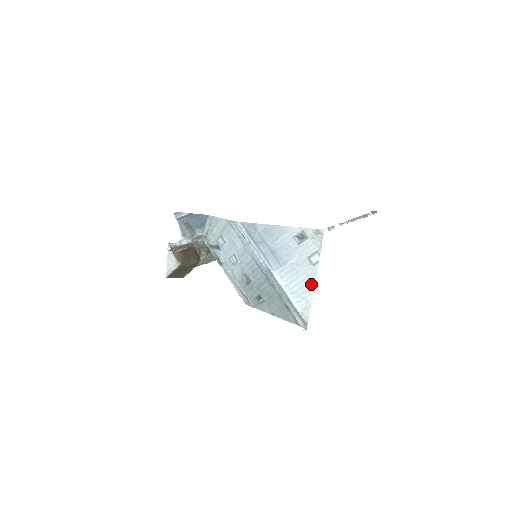
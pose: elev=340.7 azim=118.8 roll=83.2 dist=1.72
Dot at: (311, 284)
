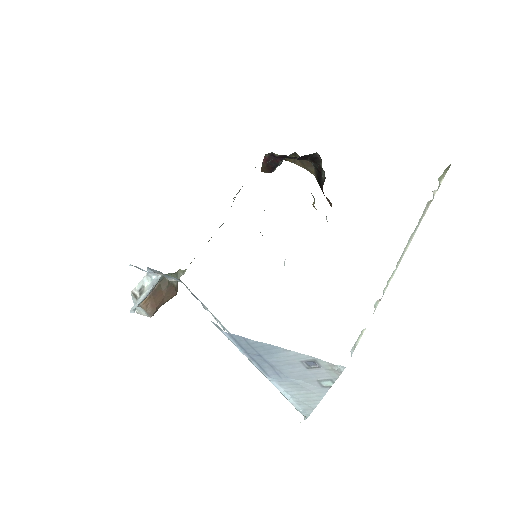
Dot at: (317, 398)
